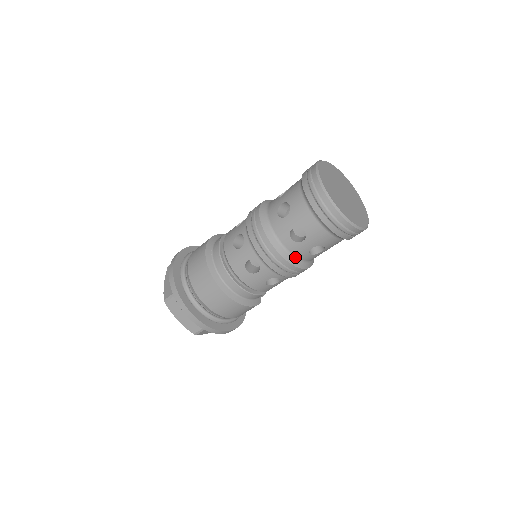
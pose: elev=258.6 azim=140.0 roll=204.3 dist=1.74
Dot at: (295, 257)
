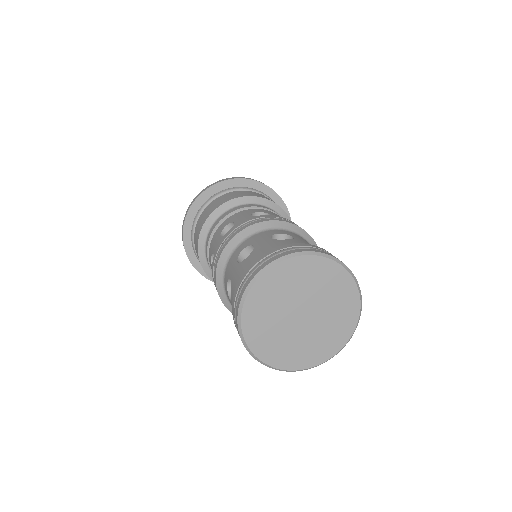
Dot at: occluded
